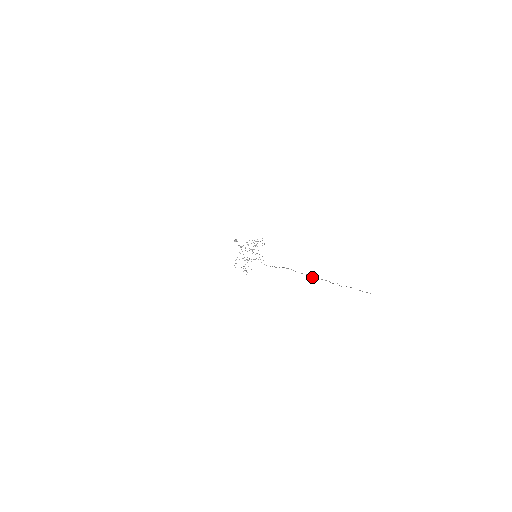
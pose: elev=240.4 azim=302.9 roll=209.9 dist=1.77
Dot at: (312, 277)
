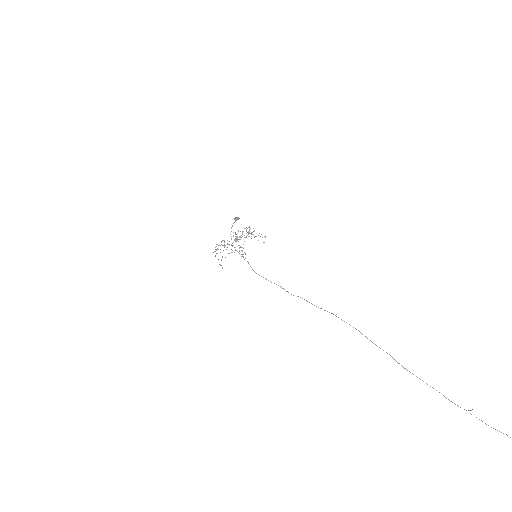
Dot at: occluded
